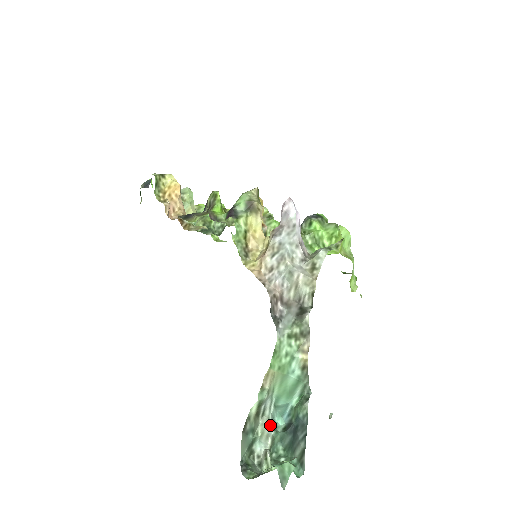
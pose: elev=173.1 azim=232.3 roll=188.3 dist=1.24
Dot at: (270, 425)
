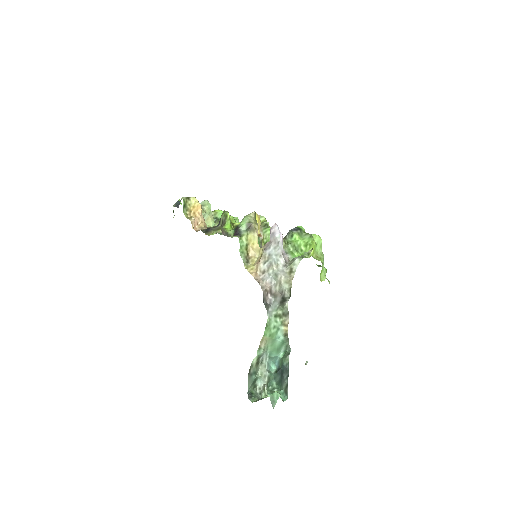
Dot at: (266, 369)
